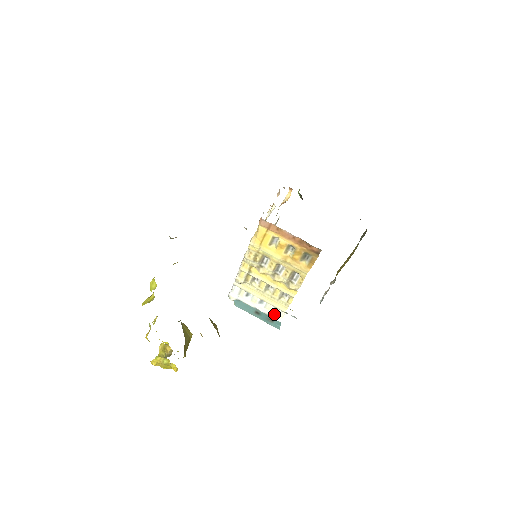
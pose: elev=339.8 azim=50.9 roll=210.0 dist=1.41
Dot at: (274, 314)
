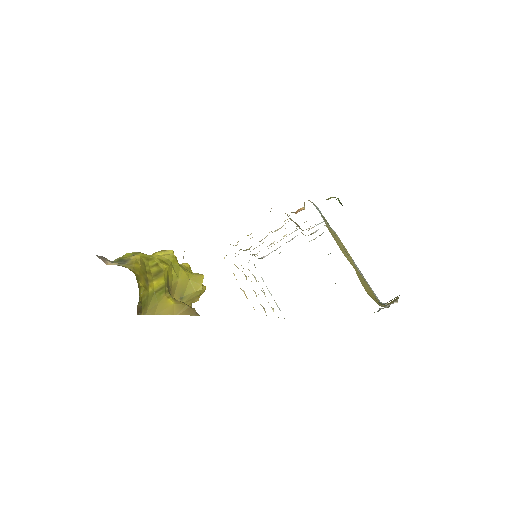
Dot at: (280, 310)
